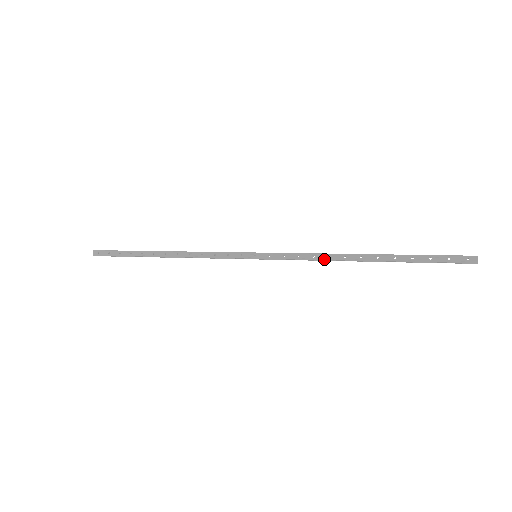
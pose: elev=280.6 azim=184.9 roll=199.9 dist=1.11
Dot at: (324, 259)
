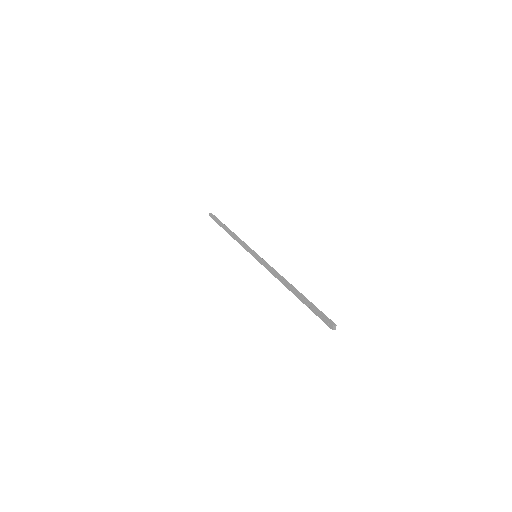
Dot at: occluded
